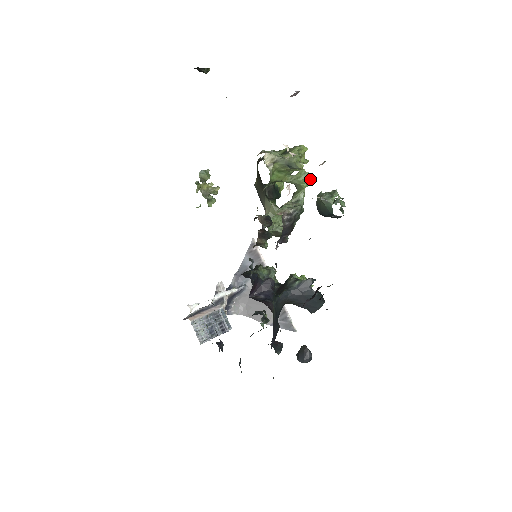
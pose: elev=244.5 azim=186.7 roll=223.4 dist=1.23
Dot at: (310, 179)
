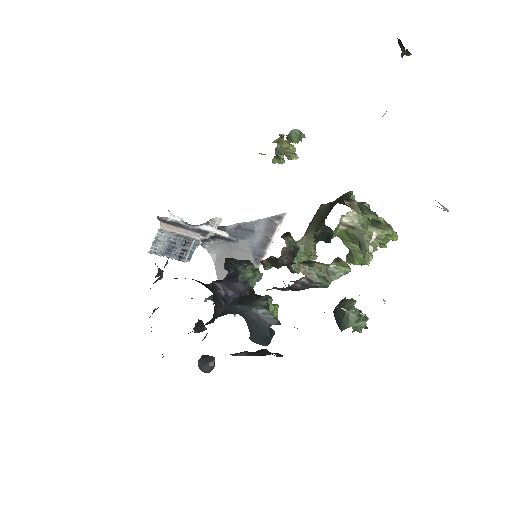
Dot at: (367, 264)
